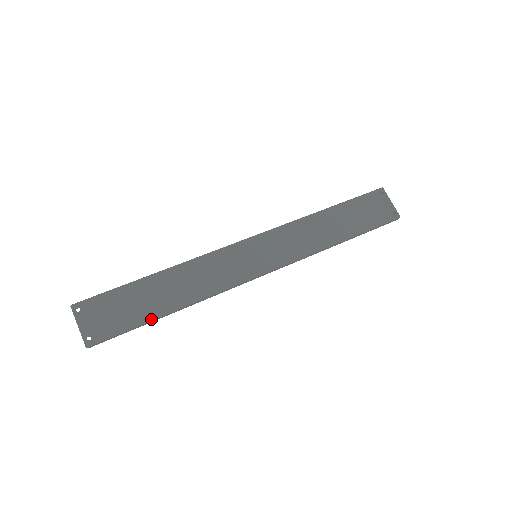
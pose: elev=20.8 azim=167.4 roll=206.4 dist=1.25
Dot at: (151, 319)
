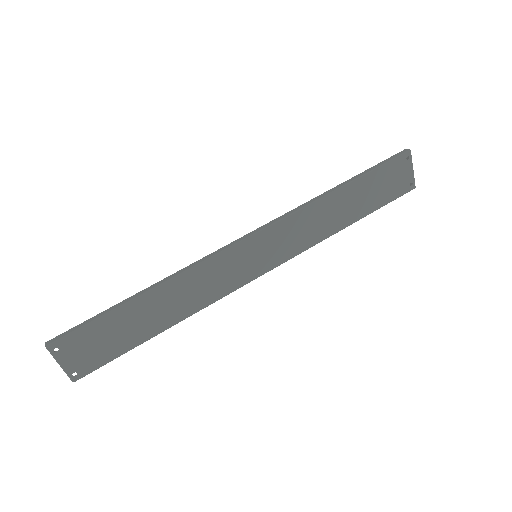
Dot at: (141, 343)
